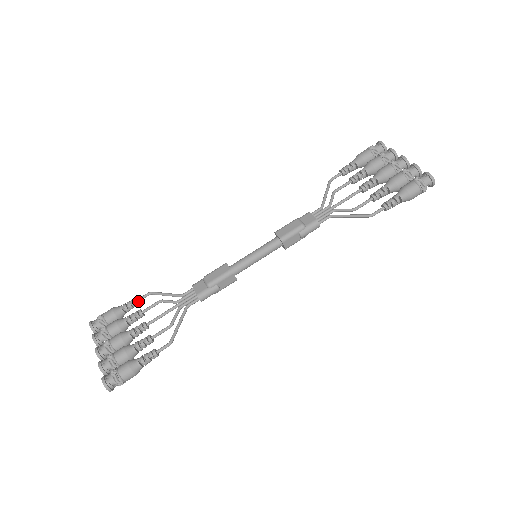
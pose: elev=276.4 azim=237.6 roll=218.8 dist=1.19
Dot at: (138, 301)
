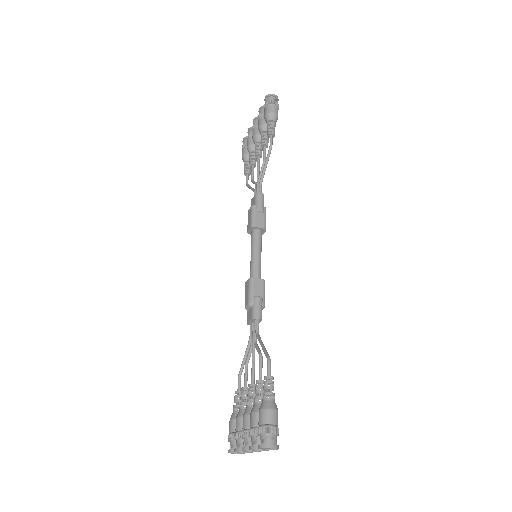
Dot at: (238, 391)
